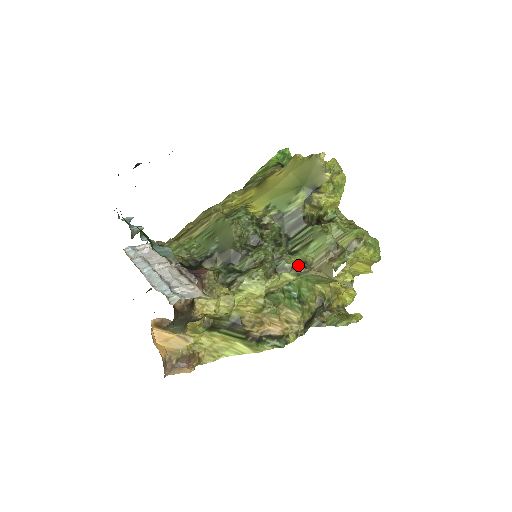
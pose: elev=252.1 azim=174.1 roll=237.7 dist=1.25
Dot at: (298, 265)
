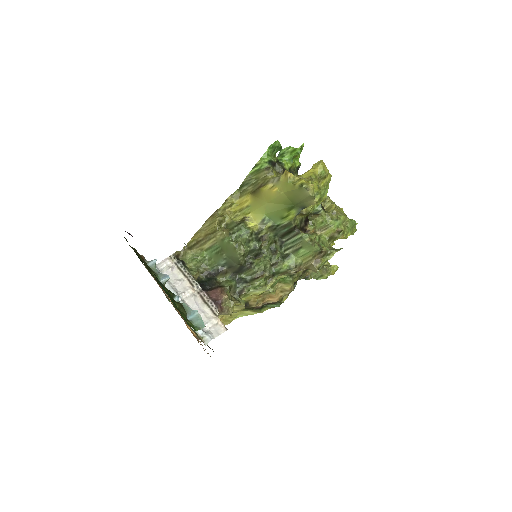
Dot at: (290, 270)
